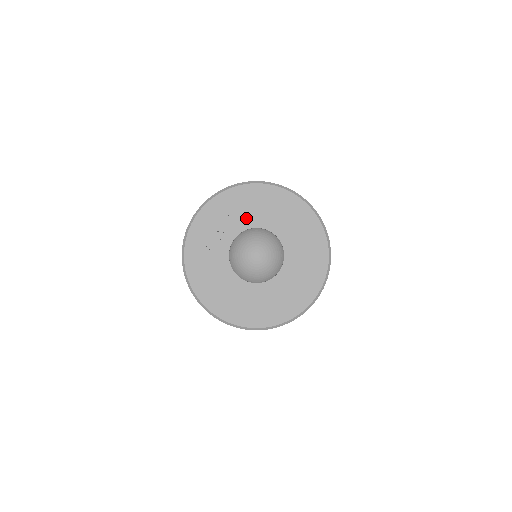
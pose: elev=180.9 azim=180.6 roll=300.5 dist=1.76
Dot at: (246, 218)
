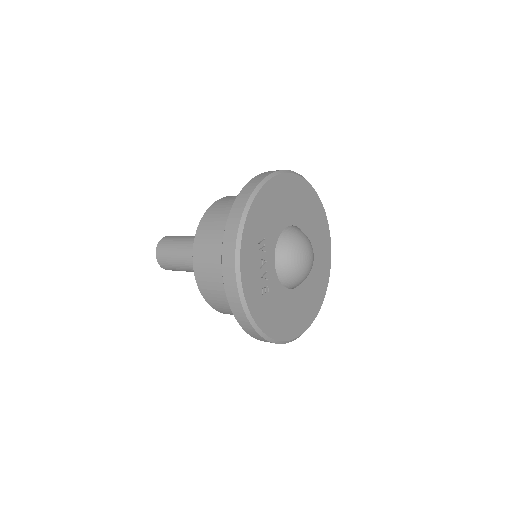
Dot at: (272, 230)
